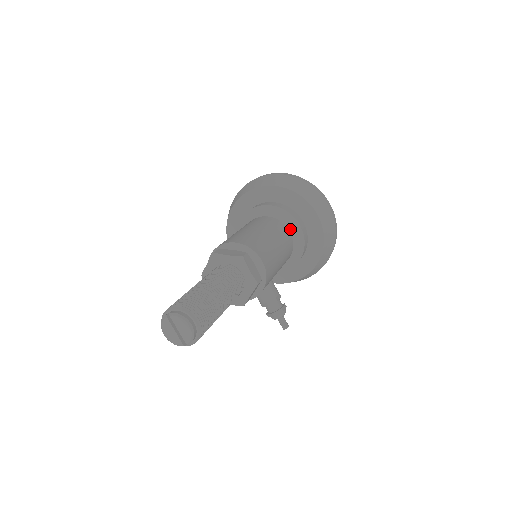
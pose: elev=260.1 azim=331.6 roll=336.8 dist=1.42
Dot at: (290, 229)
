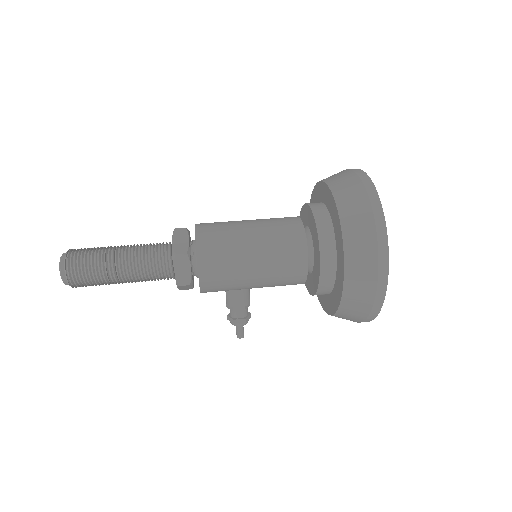
Dot at: (316, 258)
